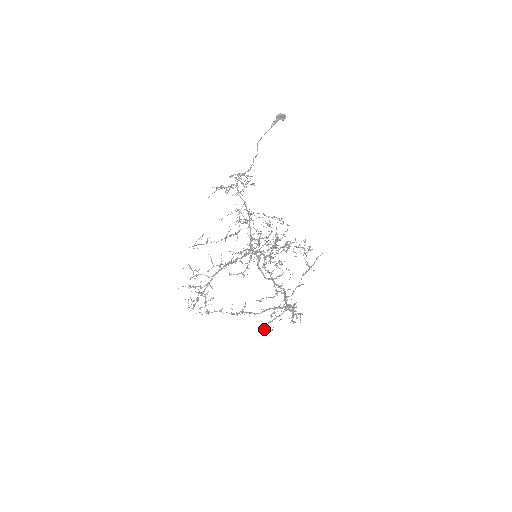
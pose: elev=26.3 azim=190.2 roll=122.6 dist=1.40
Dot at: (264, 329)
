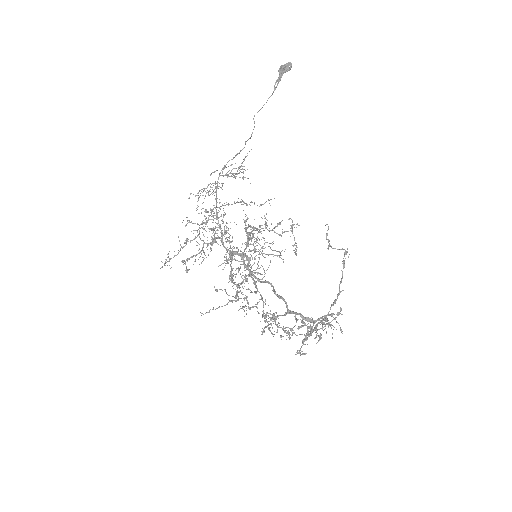
Dot at: (299, 352)
